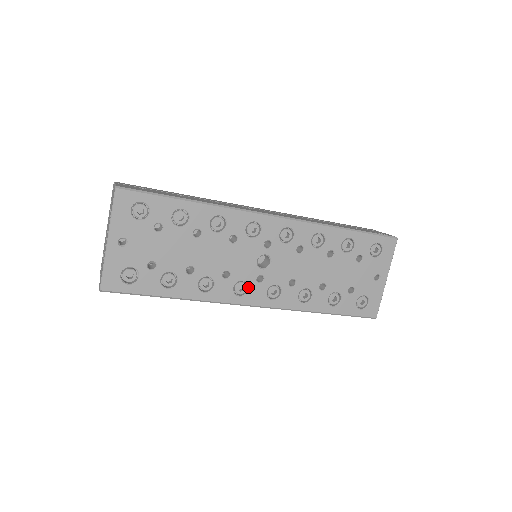
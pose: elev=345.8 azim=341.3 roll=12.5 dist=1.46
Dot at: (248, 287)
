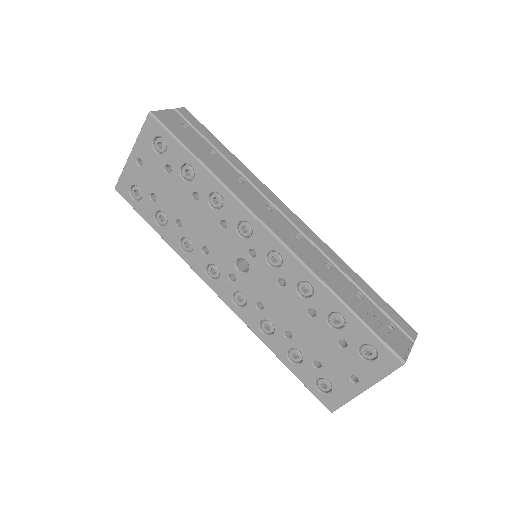
Dot at: (219, 275)
